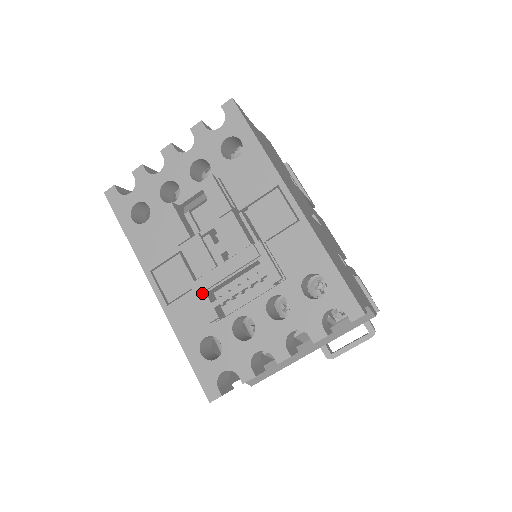
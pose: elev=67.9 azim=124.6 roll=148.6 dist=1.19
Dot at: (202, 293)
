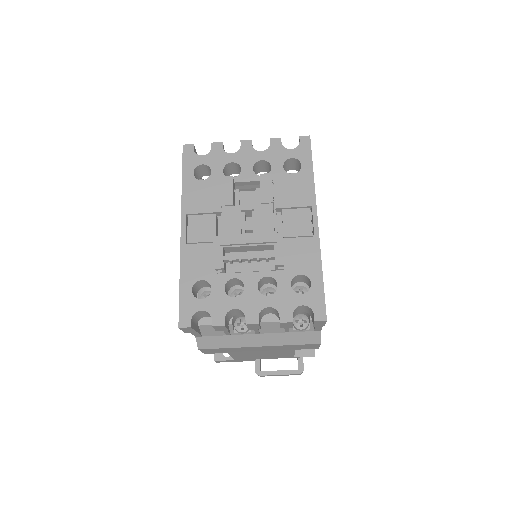
Dot at: (221, 246)
